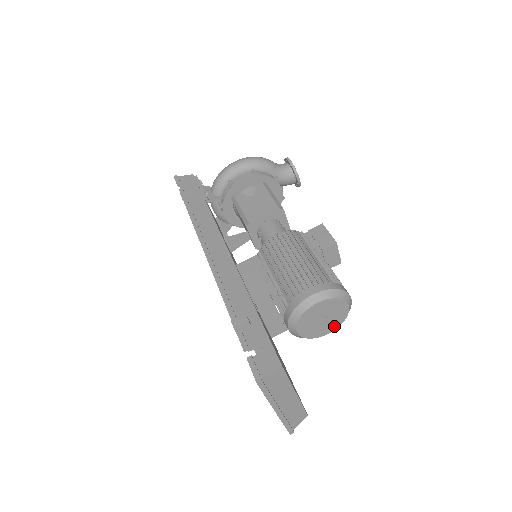
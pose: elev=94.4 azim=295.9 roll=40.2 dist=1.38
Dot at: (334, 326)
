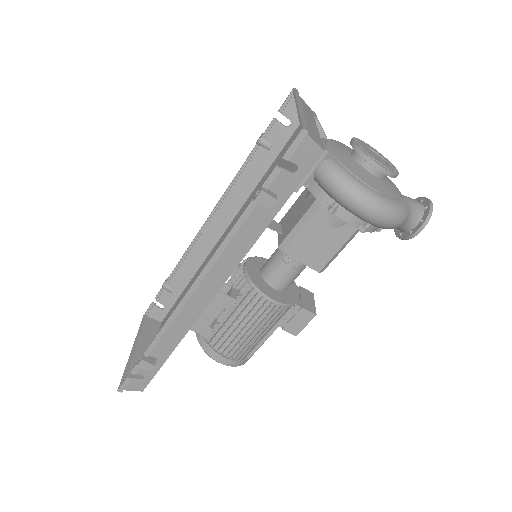
Dot at: occluded
